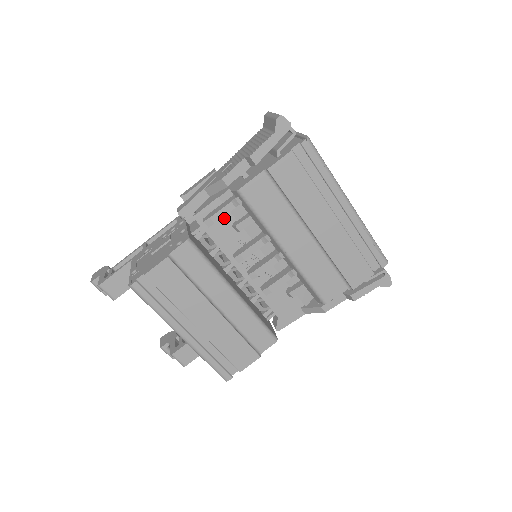
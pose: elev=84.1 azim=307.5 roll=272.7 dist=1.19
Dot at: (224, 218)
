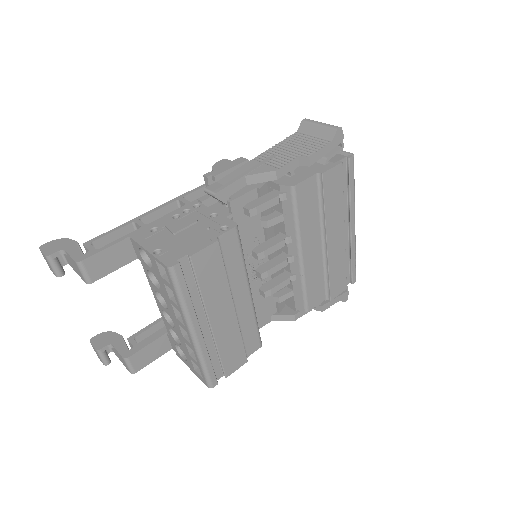
Dot at: occluded
